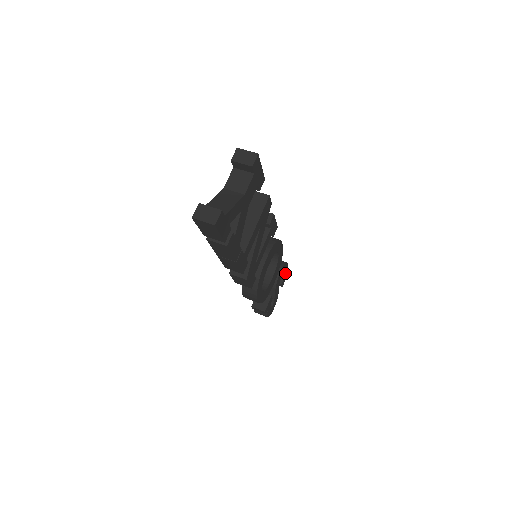
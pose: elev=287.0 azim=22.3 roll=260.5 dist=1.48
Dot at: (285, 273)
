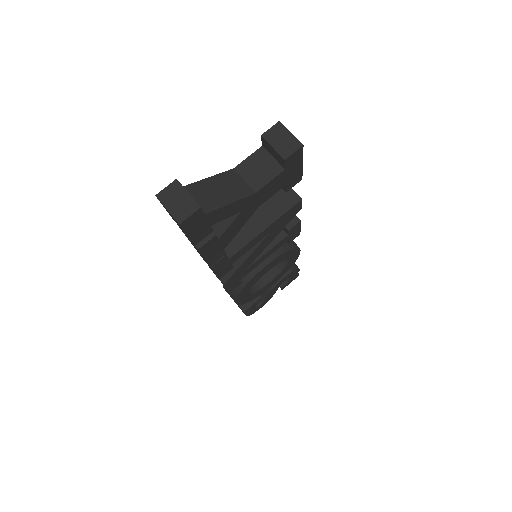
Dot at: (292, 278)
